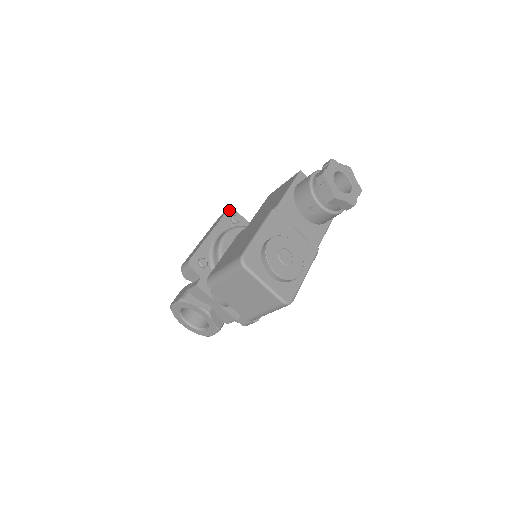
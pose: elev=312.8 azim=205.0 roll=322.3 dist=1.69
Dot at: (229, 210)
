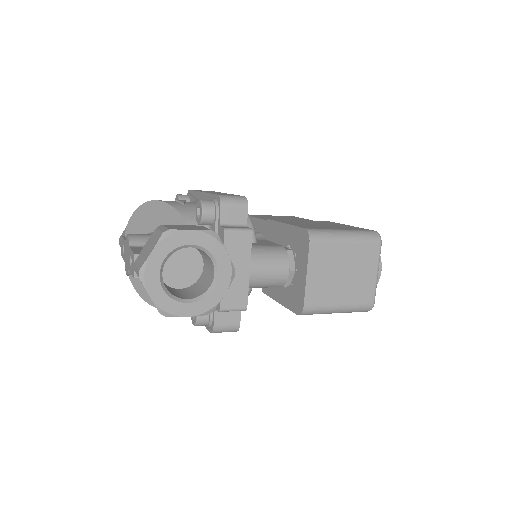
Dot at: occluded
